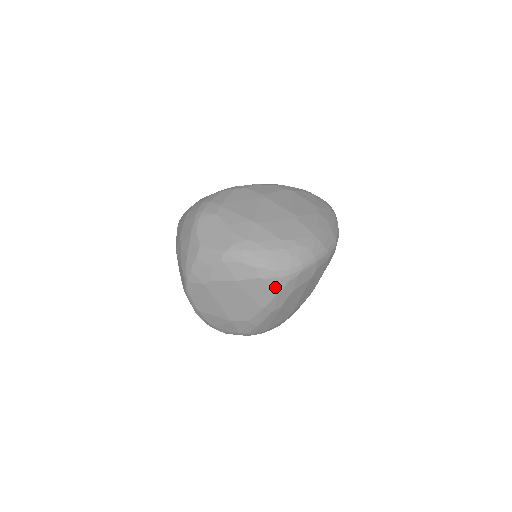
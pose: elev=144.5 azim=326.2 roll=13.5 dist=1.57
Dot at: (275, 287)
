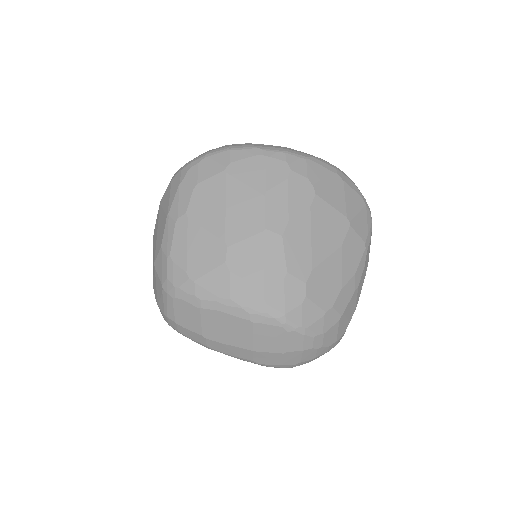
Dot at: (177, 183)
